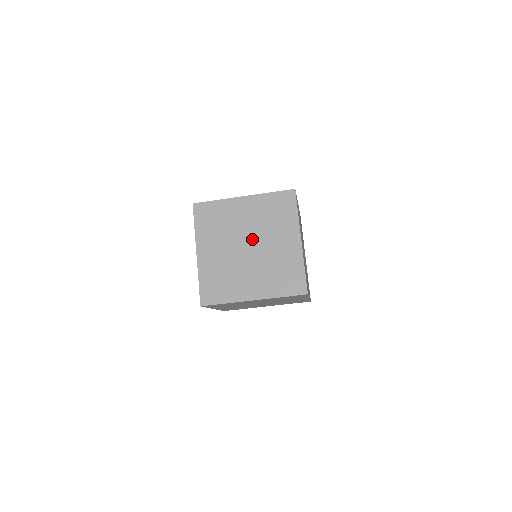
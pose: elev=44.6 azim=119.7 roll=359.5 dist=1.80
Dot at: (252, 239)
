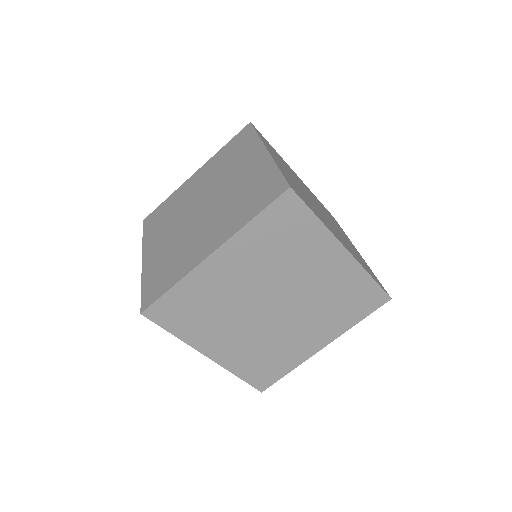
Dot at: (206, 196)
